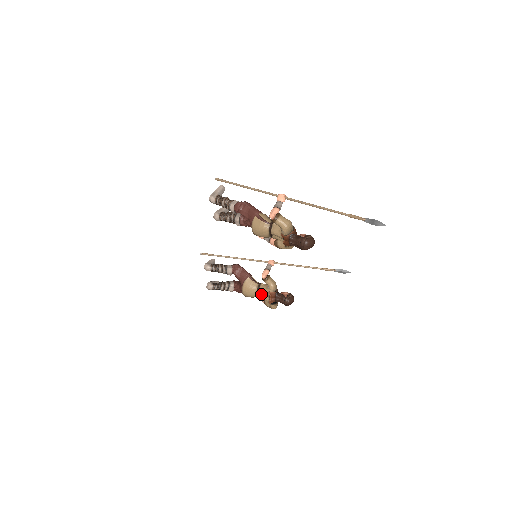
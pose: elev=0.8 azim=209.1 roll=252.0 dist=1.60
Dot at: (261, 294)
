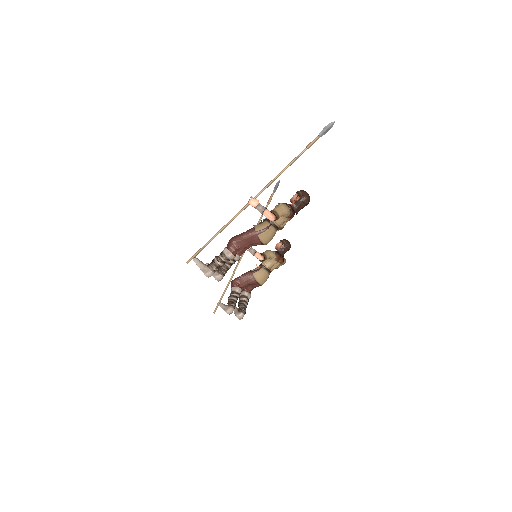
Dot at: (271, 268)
